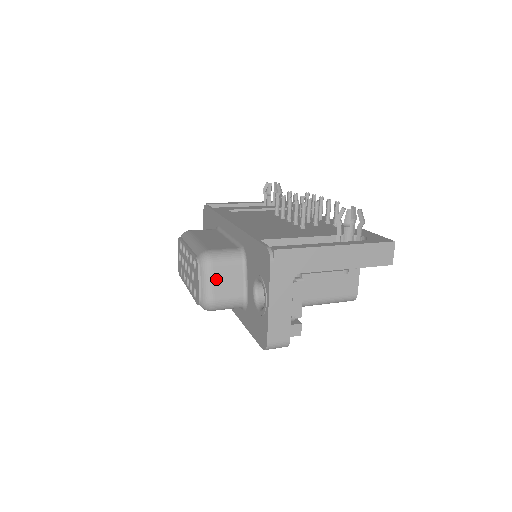
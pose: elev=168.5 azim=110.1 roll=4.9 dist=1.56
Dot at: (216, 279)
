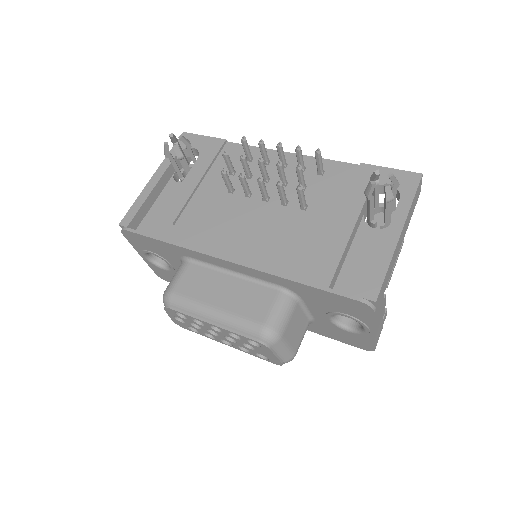
Dot at: (289, 340)
